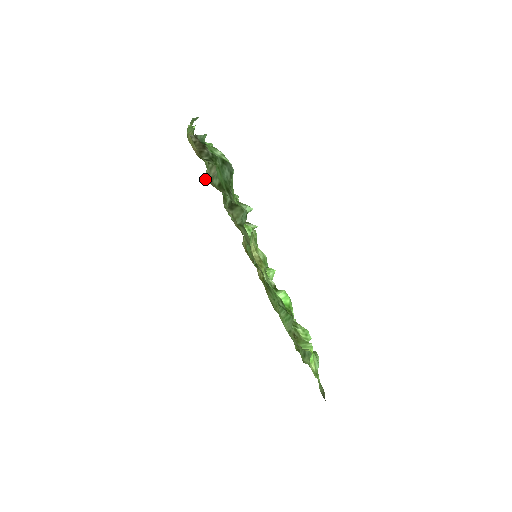
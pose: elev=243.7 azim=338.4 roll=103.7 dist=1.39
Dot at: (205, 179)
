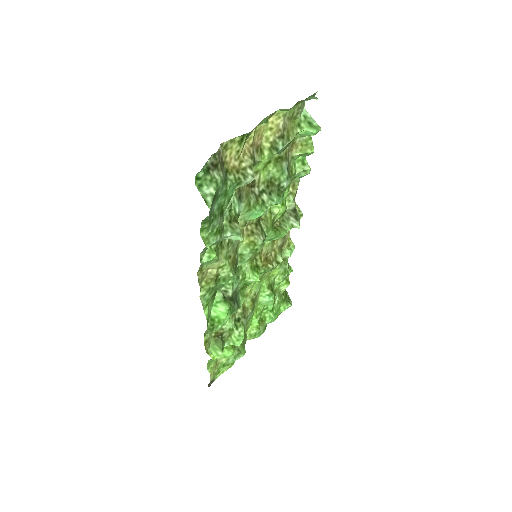
Dot at: occluded
